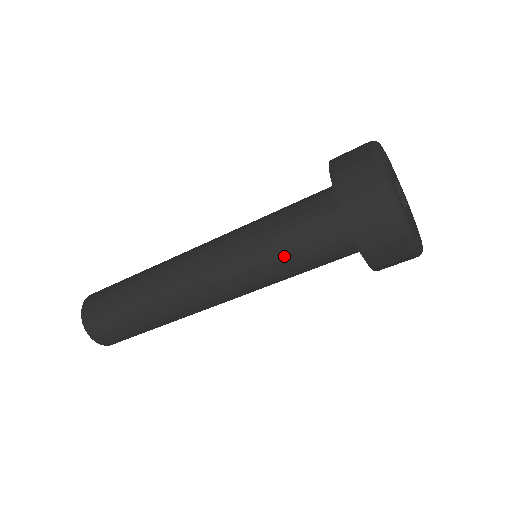
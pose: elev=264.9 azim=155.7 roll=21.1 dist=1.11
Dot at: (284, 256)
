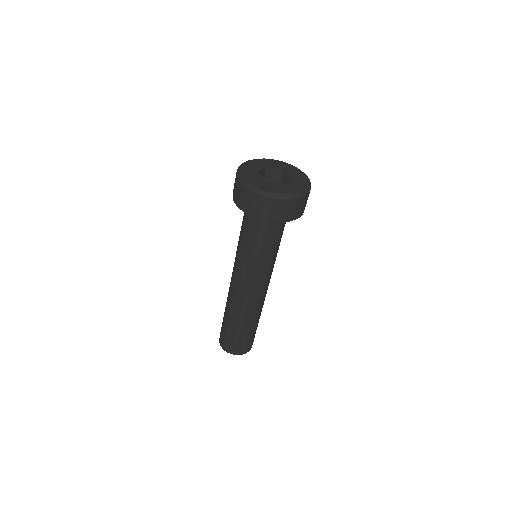
Dot at: (244, 243)
